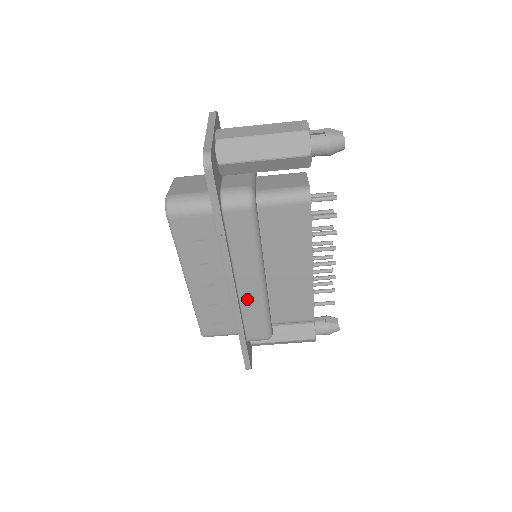
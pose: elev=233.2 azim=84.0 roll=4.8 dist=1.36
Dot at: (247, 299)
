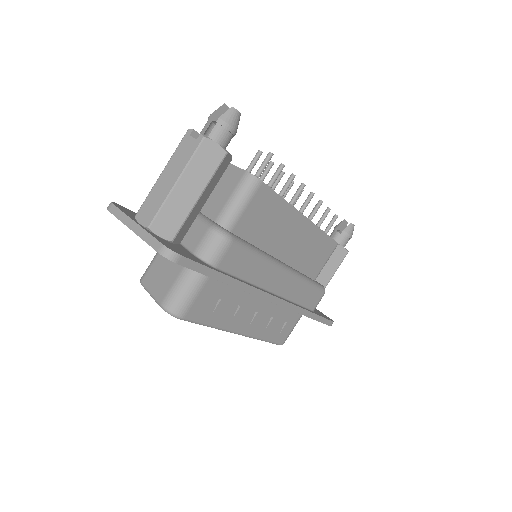
Dot at: (288, 291)
